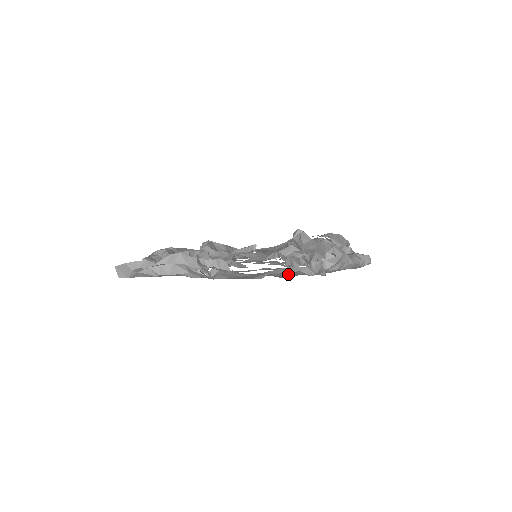
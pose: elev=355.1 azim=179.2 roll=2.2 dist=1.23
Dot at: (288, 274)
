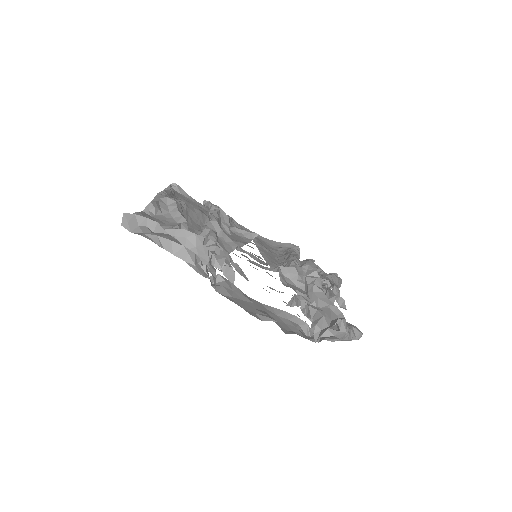
Dot at: (287, 324)
